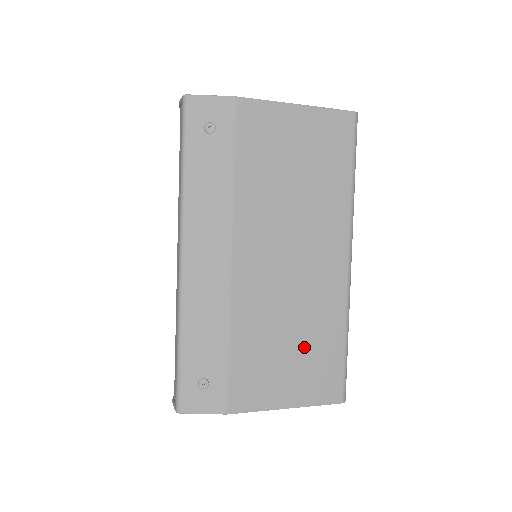
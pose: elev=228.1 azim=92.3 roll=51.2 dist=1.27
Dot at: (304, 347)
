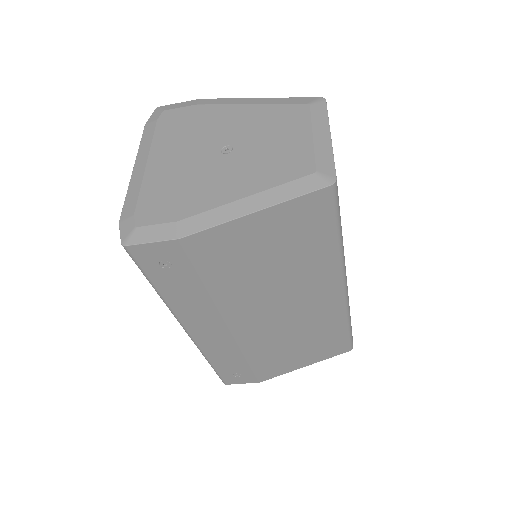
Dot at: (311, 342)
